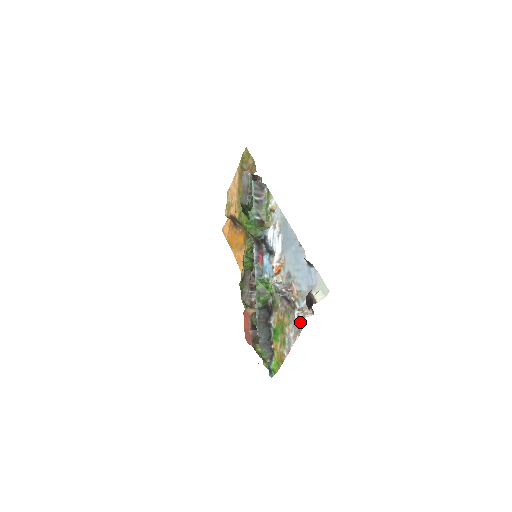
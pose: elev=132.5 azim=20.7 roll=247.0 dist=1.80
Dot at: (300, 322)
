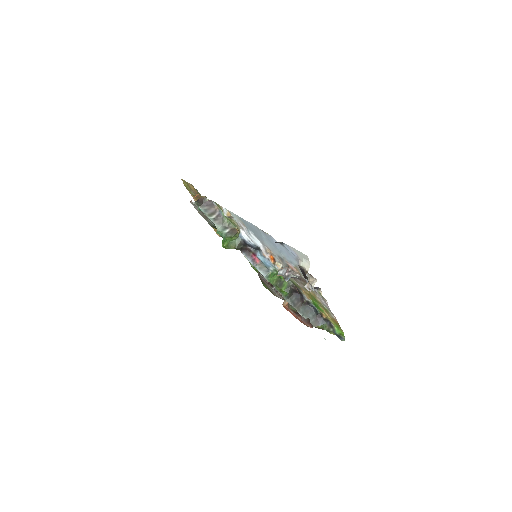
Dot at: (317, 290)
